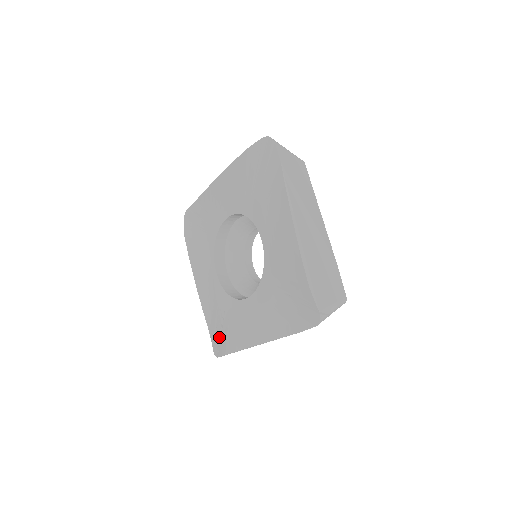
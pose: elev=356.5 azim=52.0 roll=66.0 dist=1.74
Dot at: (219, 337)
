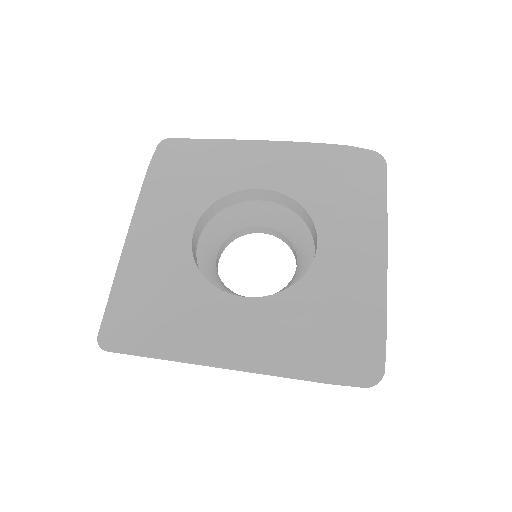
Dot at: (135, 322)
